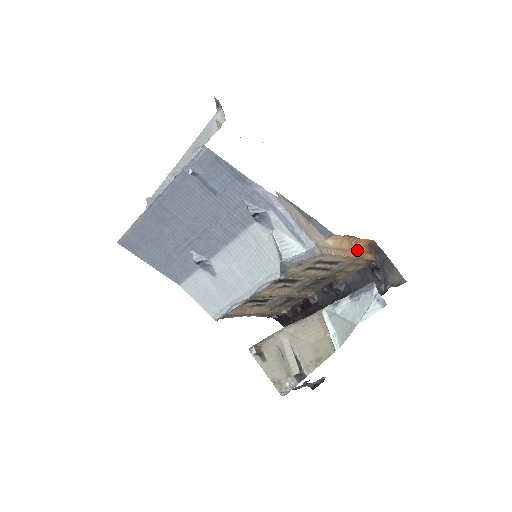
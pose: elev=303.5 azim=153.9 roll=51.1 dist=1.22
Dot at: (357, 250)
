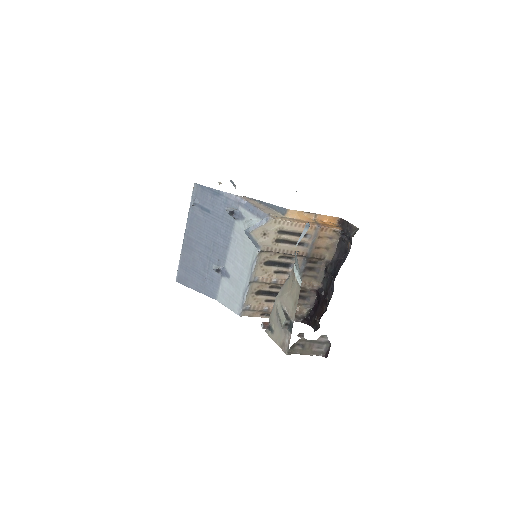
Dot at: (321, 224)
